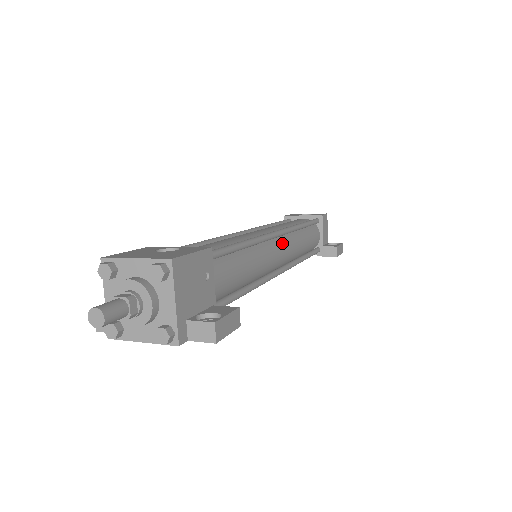
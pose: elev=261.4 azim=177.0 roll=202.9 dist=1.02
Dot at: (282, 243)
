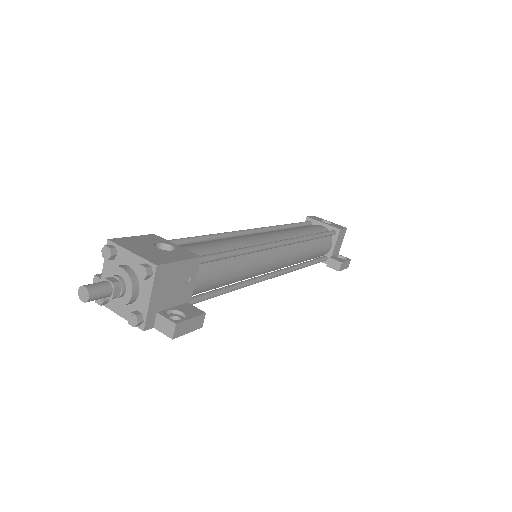
Dot at: (283, 252)
